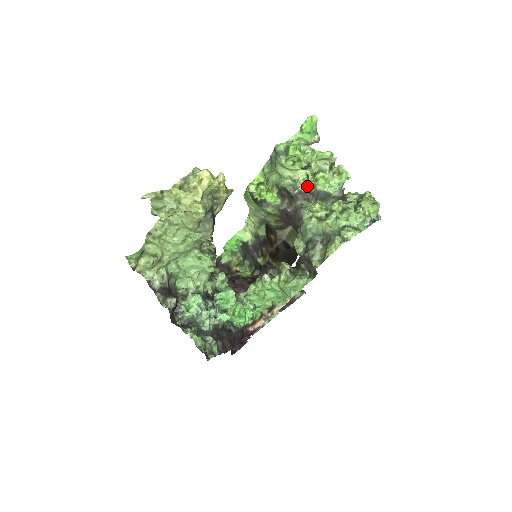
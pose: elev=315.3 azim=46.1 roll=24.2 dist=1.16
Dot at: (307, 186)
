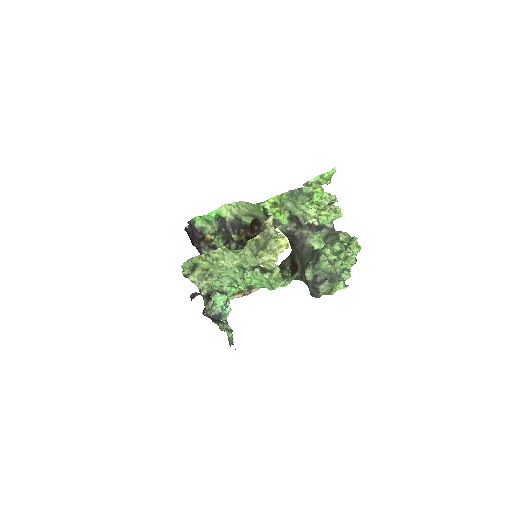
Dot at: (315, 221)
